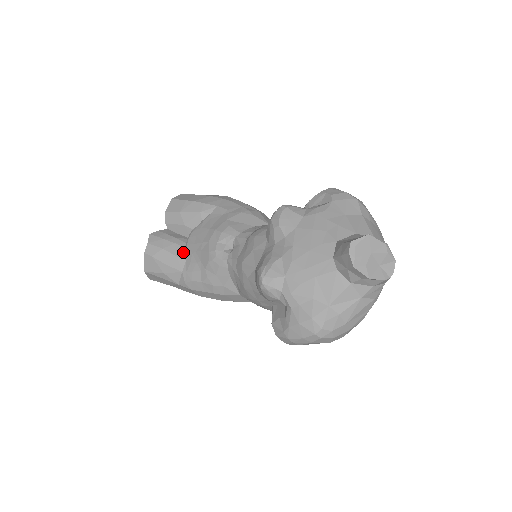
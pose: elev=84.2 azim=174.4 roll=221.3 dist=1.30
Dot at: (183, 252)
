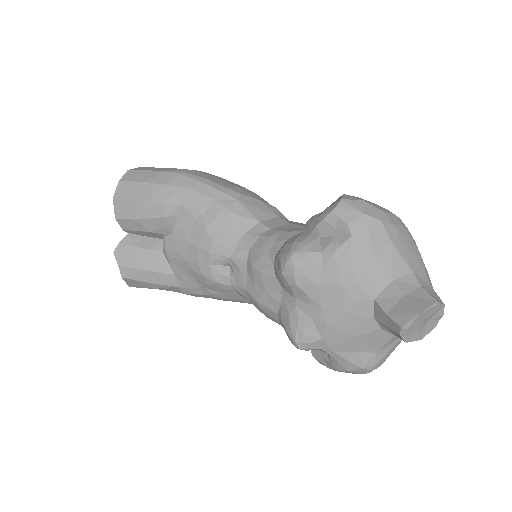
Dot at: (166, 266)
